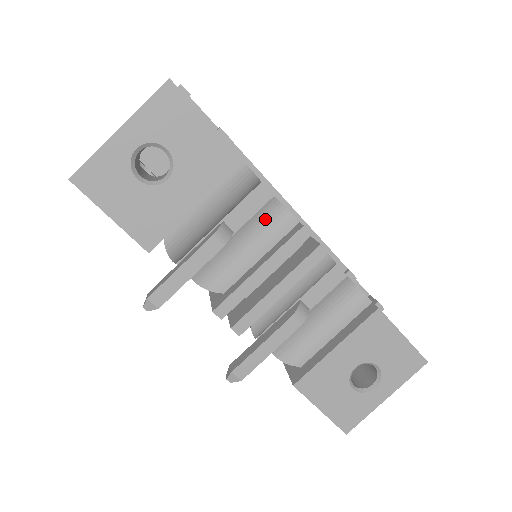
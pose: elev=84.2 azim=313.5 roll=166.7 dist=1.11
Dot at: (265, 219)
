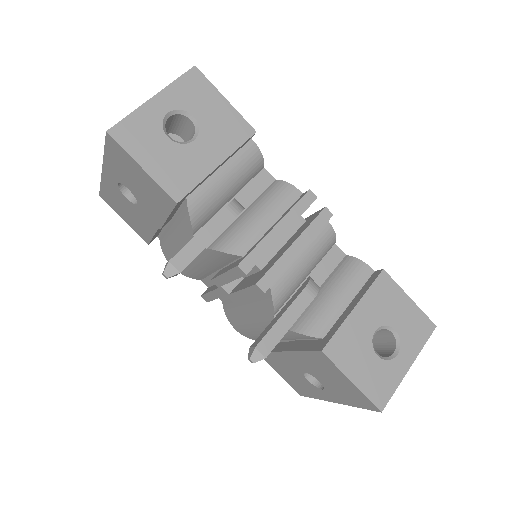
Dot at: (273, 193)
